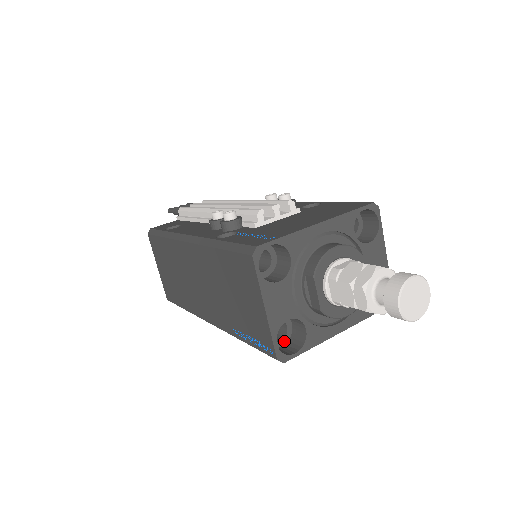
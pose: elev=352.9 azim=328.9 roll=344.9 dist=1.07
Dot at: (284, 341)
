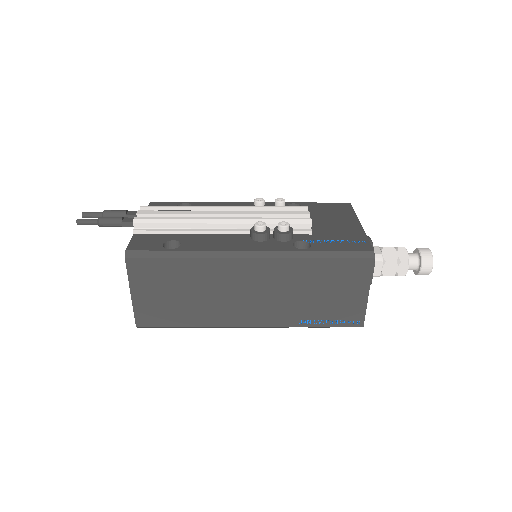
Dot at: occluded
